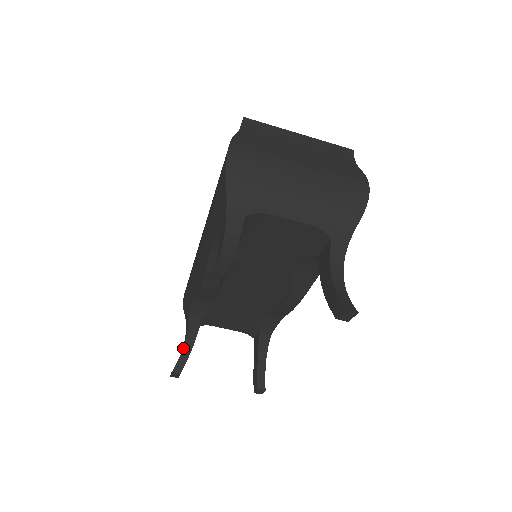
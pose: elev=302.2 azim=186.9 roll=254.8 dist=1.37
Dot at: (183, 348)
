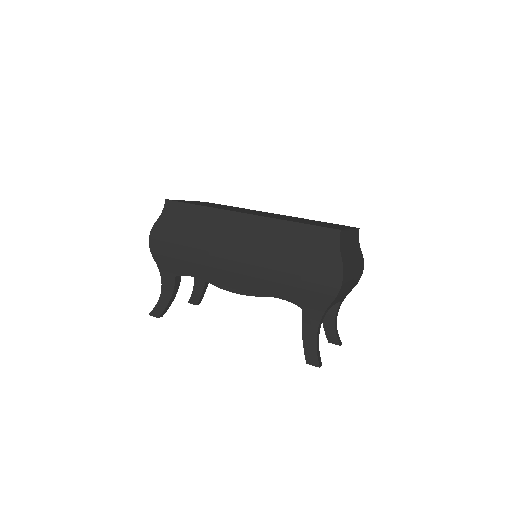
Dot at: (169, 301)
